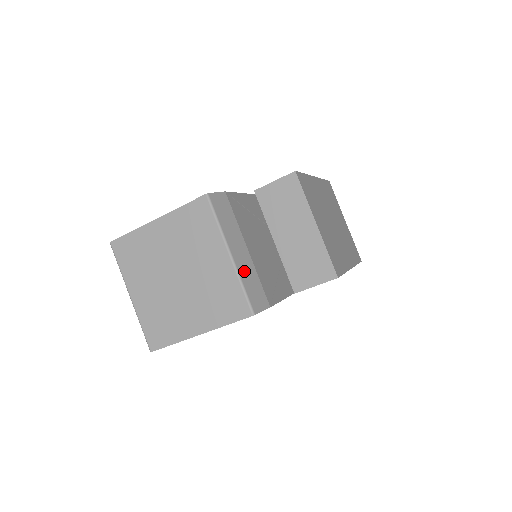
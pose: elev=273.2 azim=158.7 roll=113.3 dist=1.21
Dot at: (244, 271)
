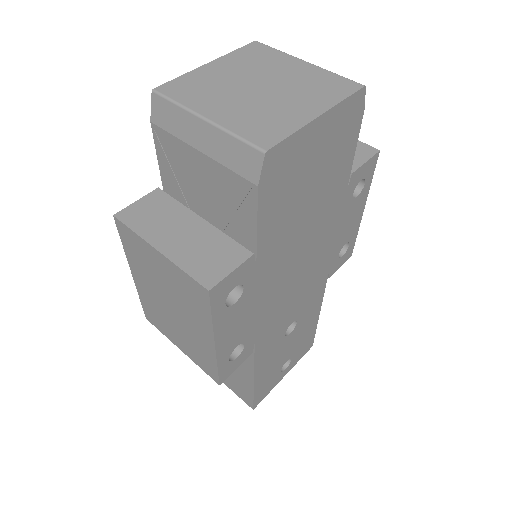
Dot at: occluded
